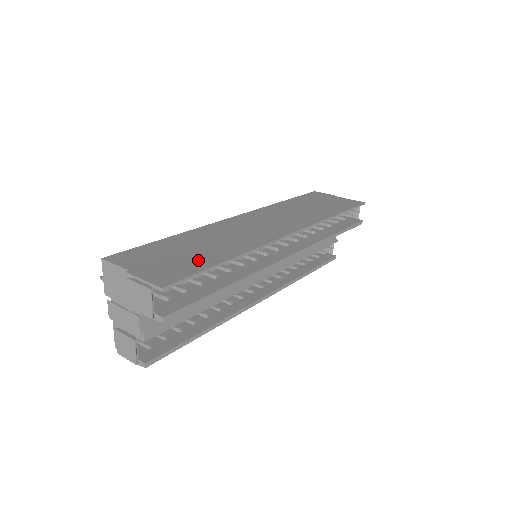
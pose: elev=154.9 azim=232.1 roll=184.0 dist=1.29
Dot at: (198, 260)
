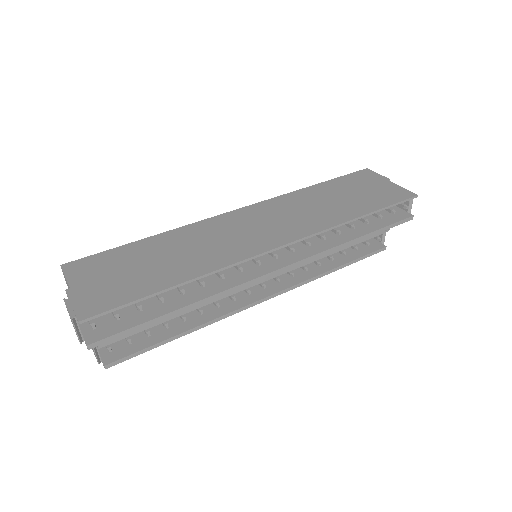
Dot at: (144, 282)
